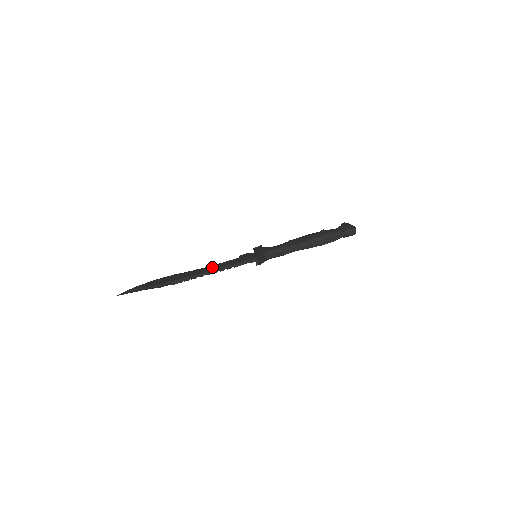
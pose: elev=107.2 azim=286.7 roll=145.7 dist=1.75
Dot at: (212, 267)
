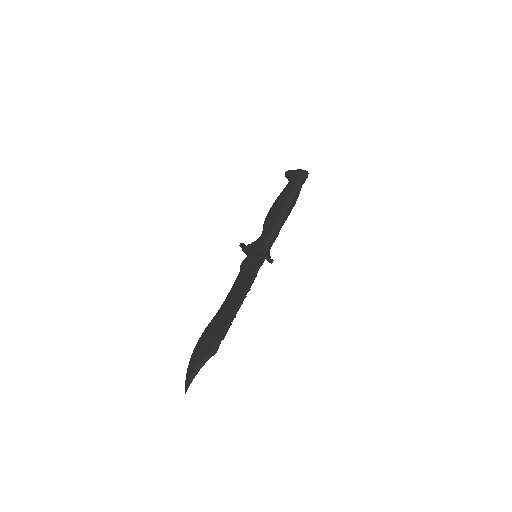
Dot at: (236, 296)
